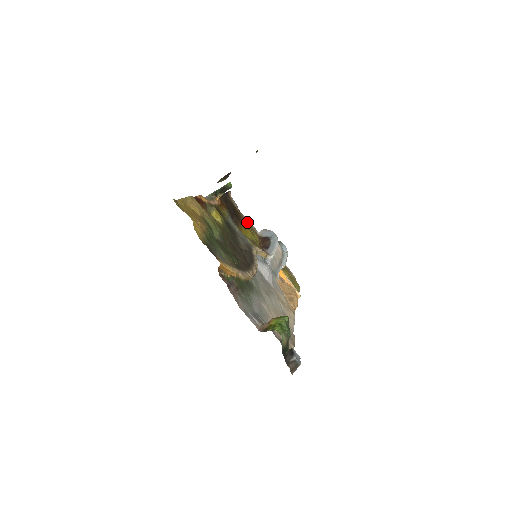
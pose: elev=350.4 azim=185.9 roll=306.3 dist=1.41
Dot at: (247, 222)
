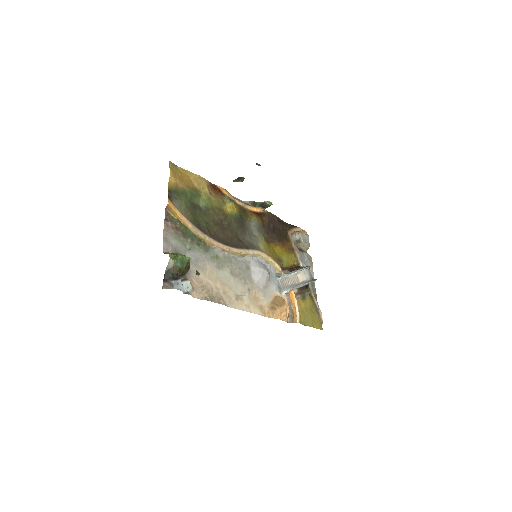
Dot at: (294, 250)
